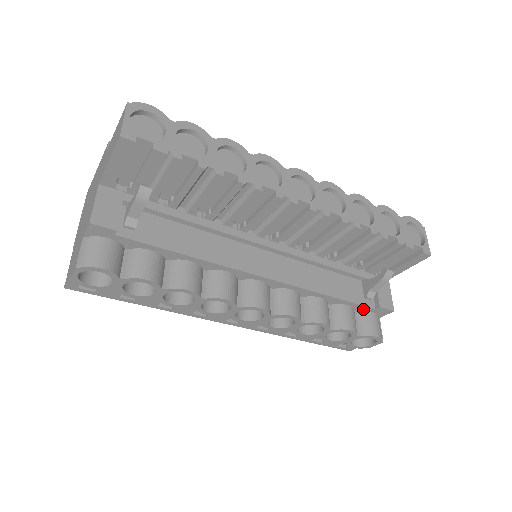
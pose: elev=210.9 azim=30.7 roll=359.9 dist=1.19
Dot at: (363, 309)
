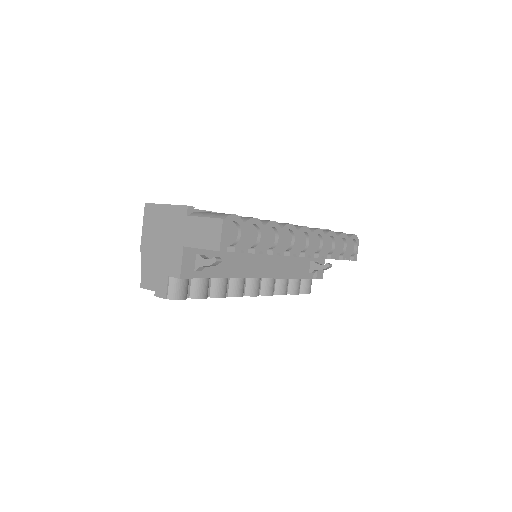
Dot at: occluded
